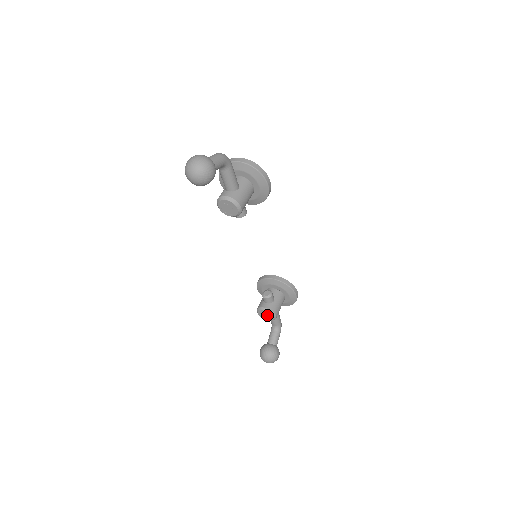
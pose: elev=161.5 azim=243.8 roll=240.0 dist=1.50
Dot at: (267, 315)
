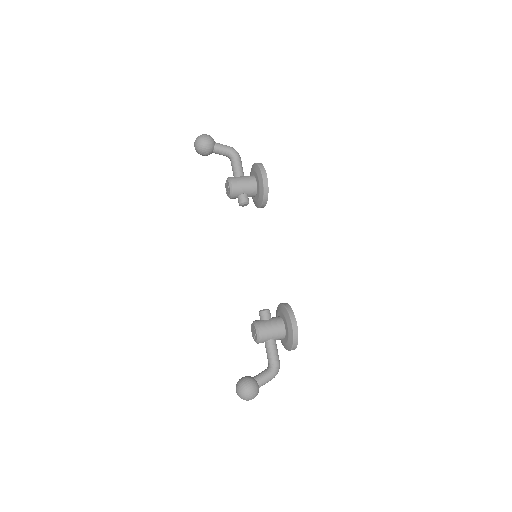
Dot at: (254, 331)
